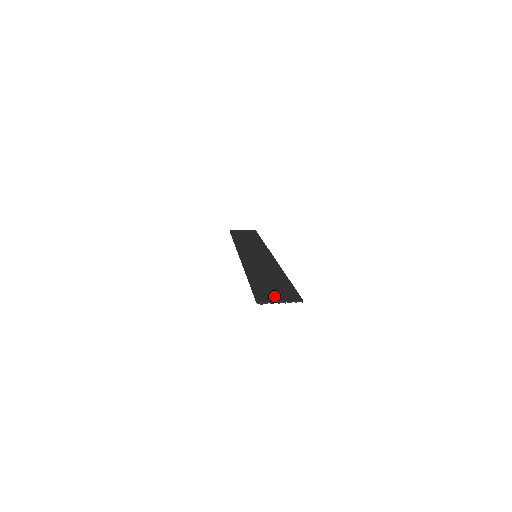
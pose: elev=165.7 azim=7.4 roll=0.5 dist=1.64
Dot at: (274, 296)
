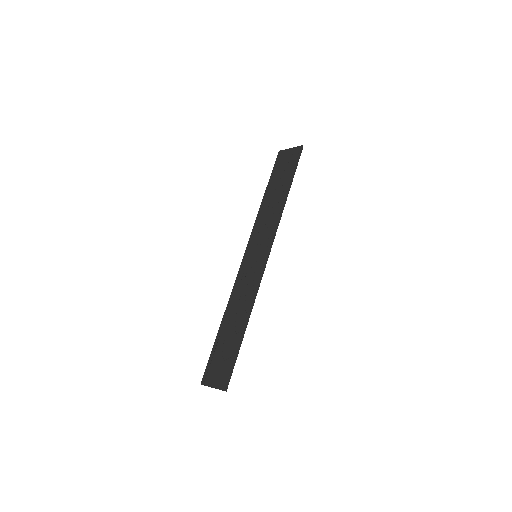
Dot at: (214, 375)
